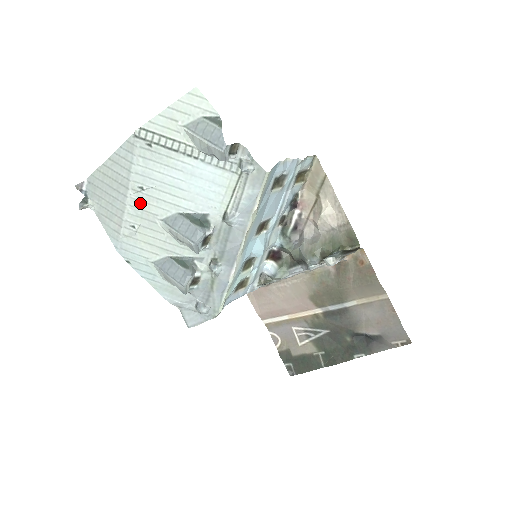
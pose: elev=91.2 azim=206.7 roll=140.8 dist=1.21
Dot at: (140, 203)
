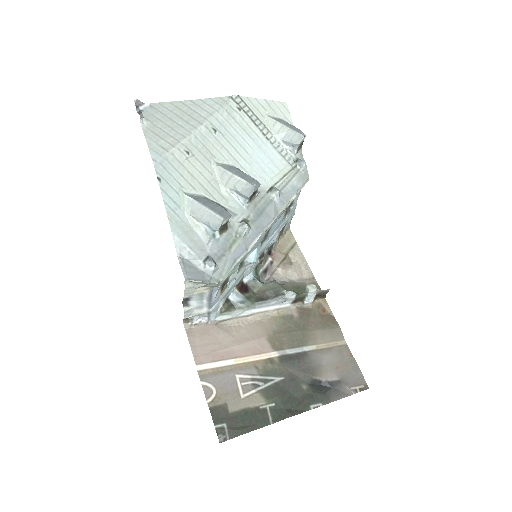
Dot at: (205, 140)
